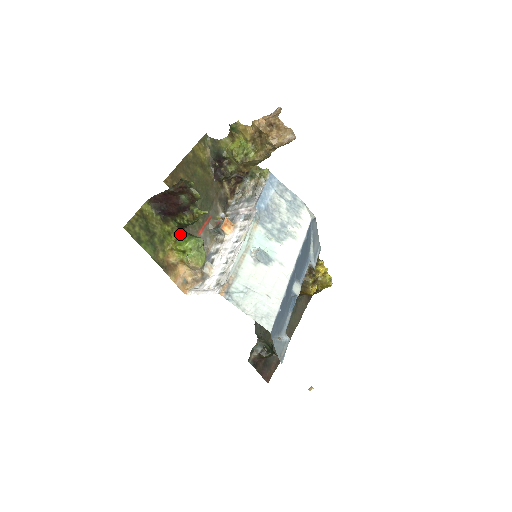
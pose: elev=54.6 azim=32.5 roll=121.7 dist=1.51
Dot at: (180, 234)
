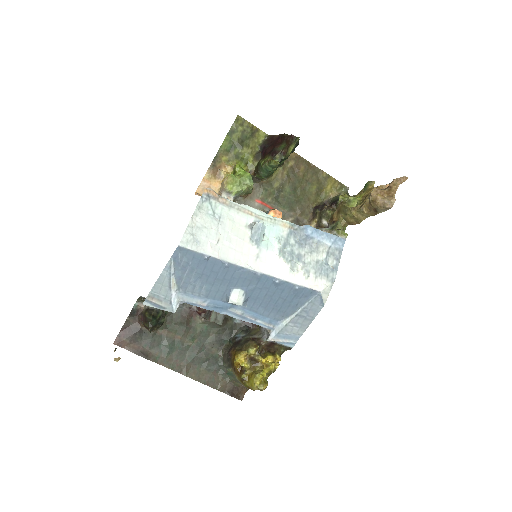
Dot at: occluded
